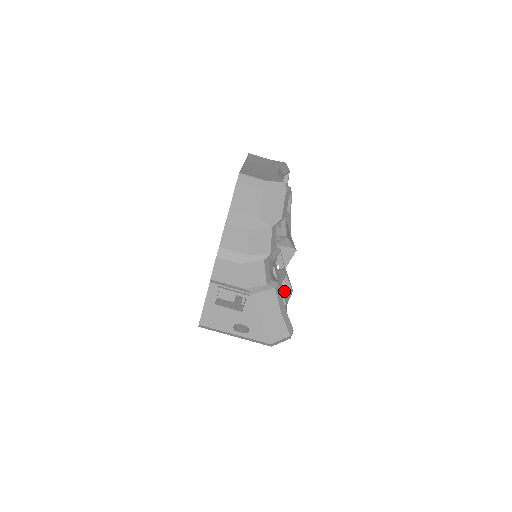
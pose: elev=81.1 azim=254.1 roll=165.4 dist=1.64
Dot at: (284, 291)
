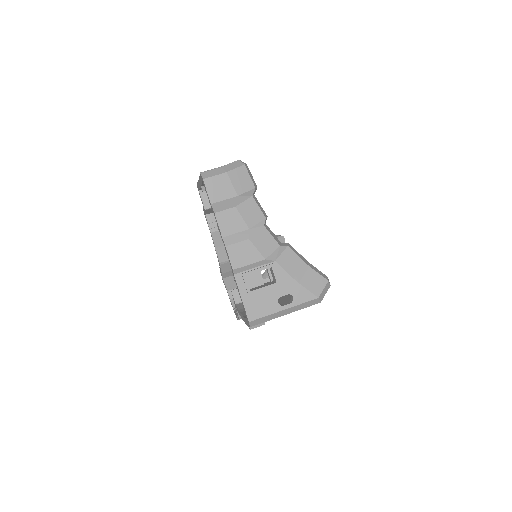
Dot at: occluded
